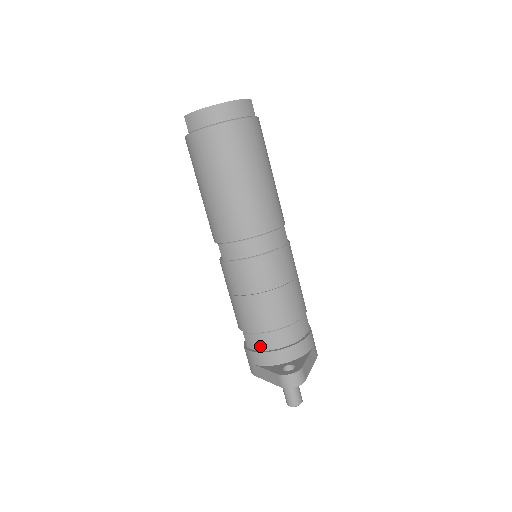
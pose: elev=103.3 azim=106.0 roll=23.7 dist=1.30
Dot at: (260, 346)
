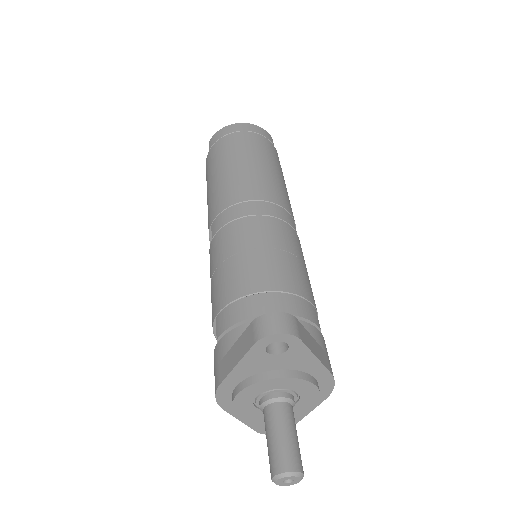
Dot at: (235, 318)
